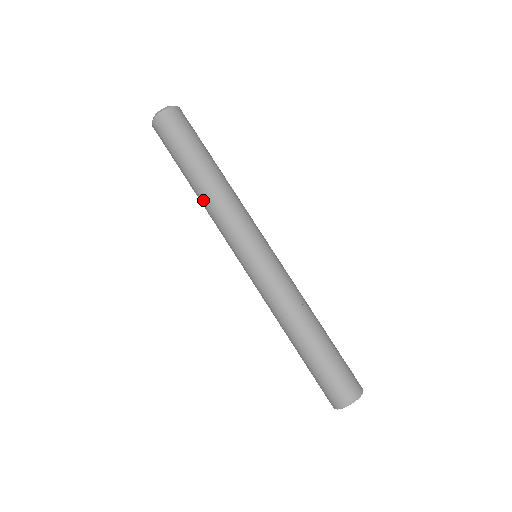
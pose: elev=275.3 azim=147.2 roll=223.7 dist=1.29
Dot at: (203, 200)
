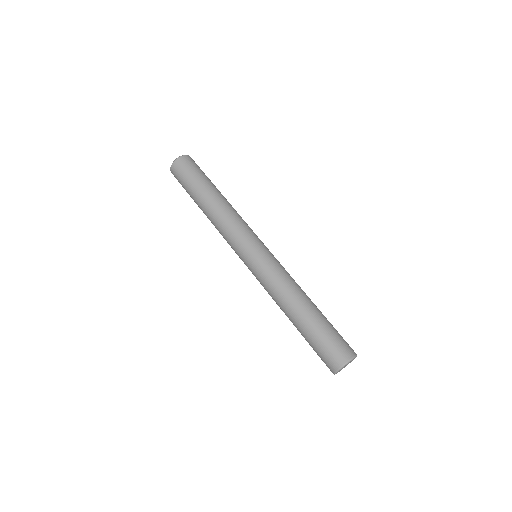
Dot at: (211, 222)
